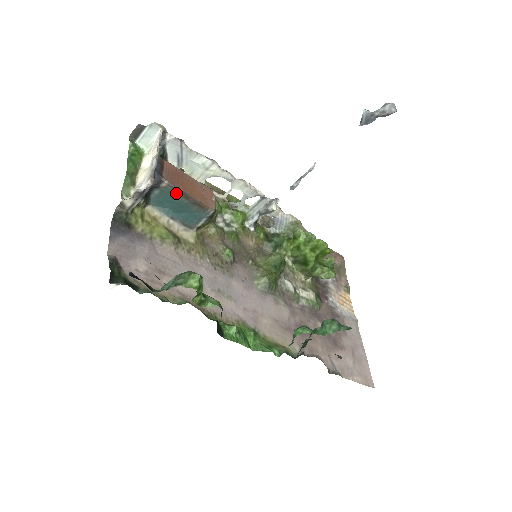
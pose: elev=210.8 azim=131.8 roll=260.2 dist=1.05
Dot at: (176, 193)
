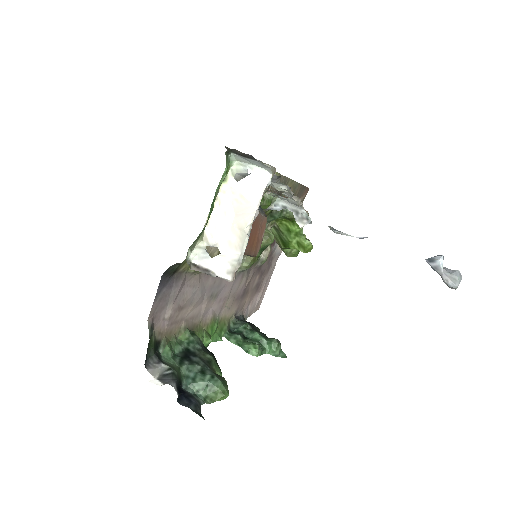
Dot at: occluded
